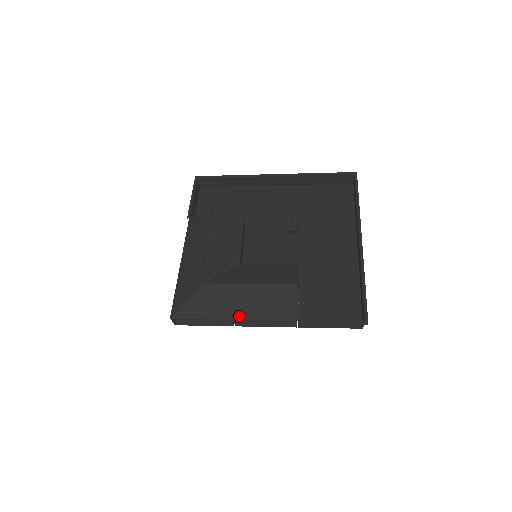
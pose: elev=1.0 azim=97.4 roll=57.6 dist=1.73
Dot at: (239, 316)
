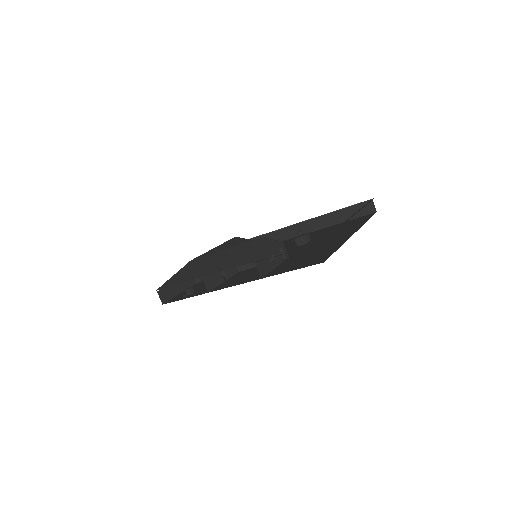
Dot at: (207, 273)
